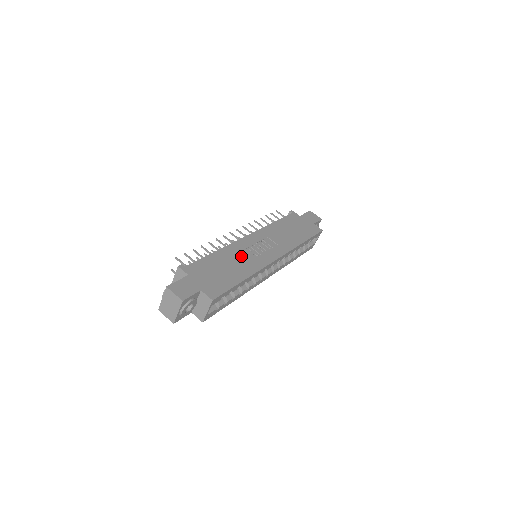
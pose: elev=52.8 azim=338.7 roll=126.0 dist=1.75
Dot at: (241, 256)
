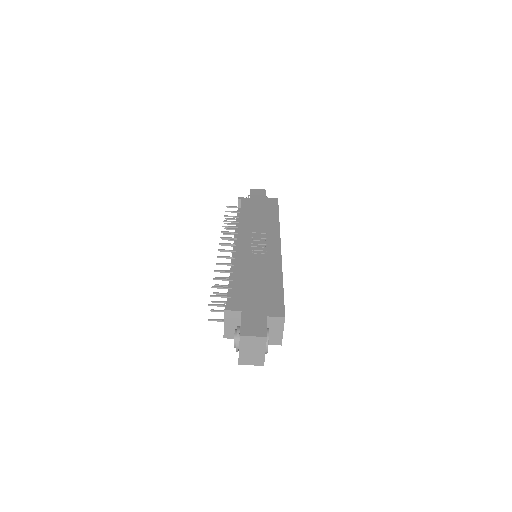
Dot at: (255, 263)
